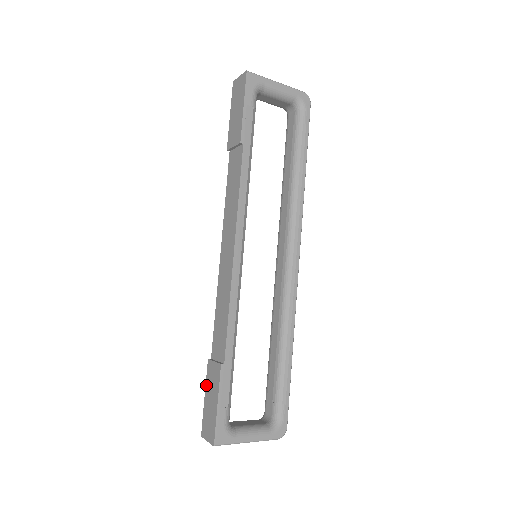
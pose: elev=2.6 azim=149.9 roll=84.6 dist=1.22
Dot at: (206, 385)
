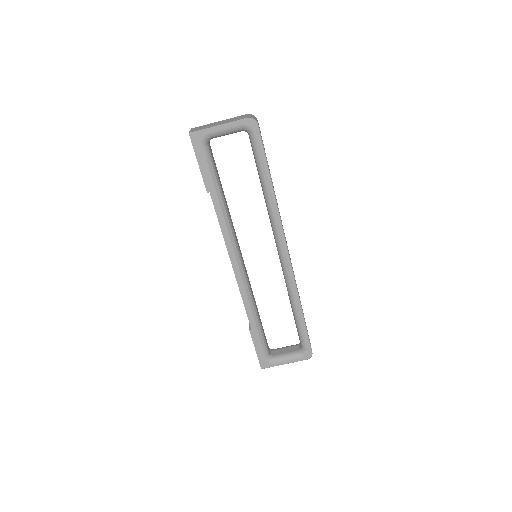
Dot at: occluded
